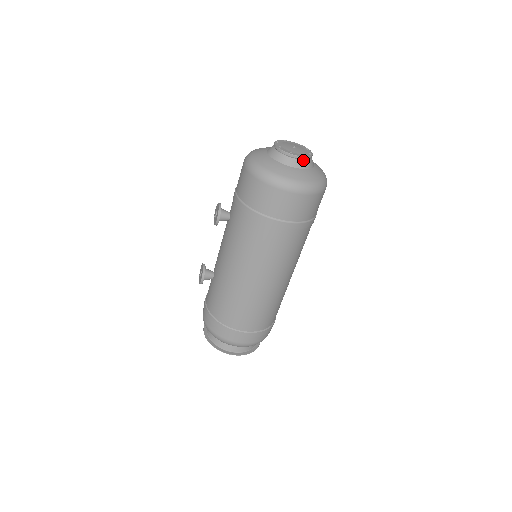
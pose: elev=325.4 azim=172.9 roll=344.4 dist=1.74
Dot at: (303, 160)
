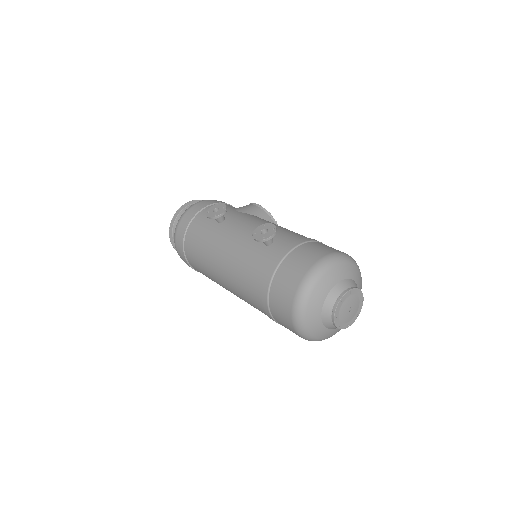
Dot at: (335, 326)
